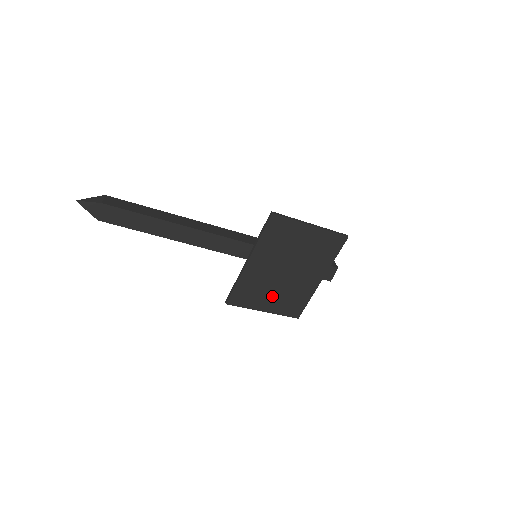
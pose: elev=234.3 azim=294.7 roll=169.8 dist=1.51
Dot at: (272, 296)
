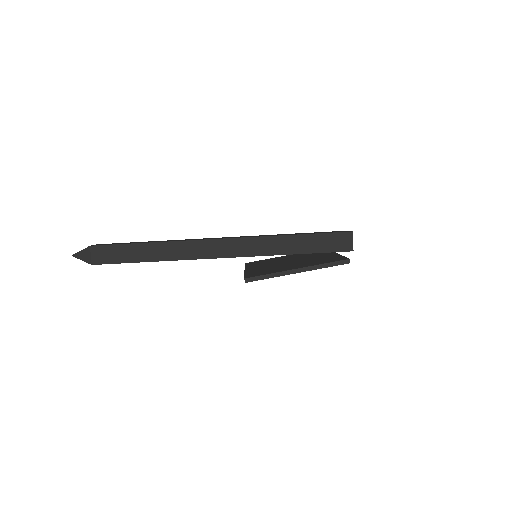
Dot at: occluded
